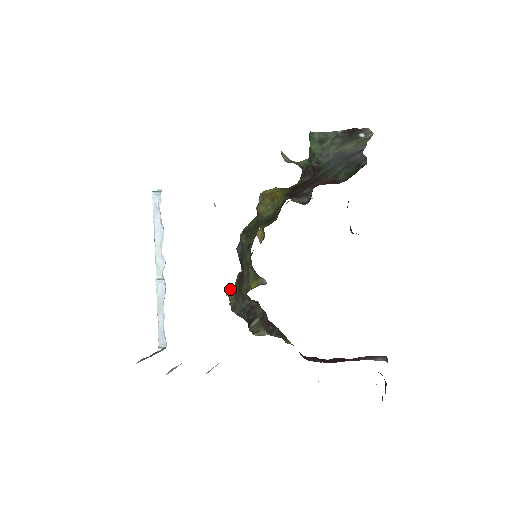
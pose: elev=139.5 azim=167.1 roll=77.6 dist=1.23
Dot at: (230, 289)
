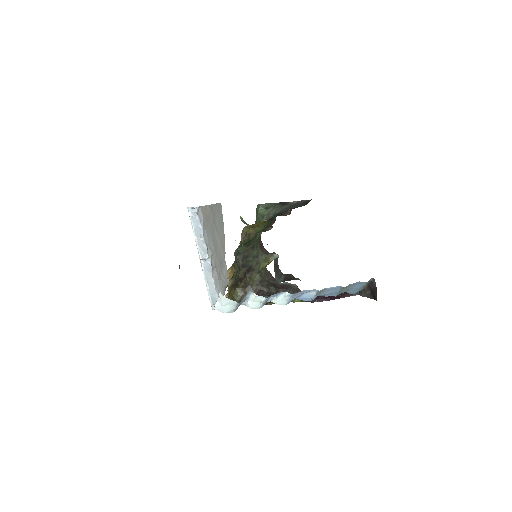
Dot at: (227, 297)
